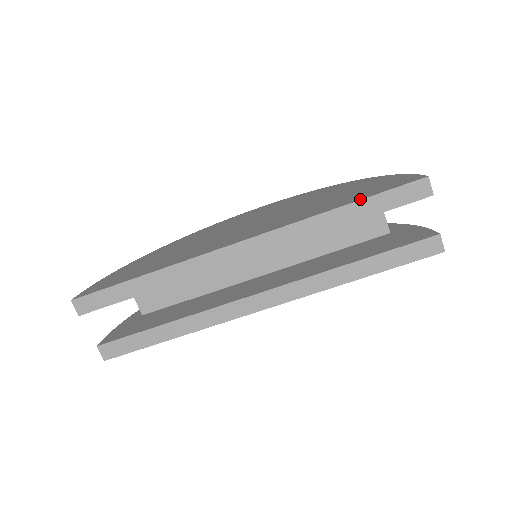
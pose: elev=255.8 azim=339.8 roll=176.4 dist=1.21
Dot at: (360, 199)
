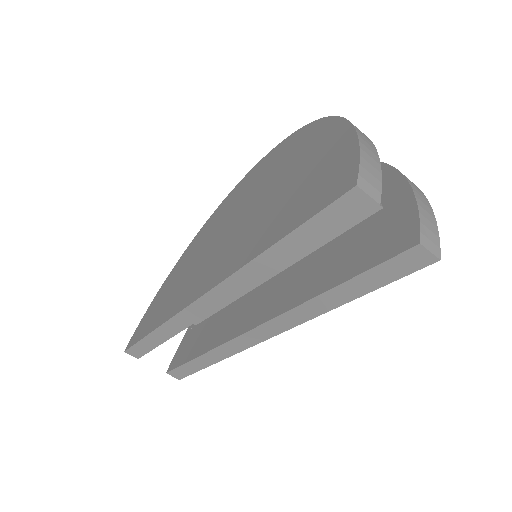
Dot at: (285, 234)
